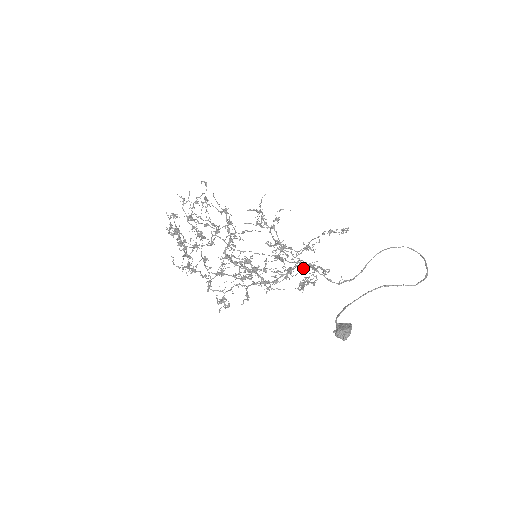
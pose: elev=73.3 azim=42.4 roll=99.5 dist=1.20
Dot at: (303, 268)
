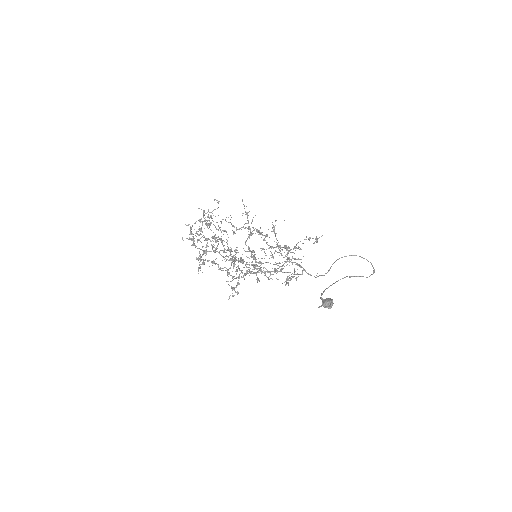
Dot at: (292, 263)
